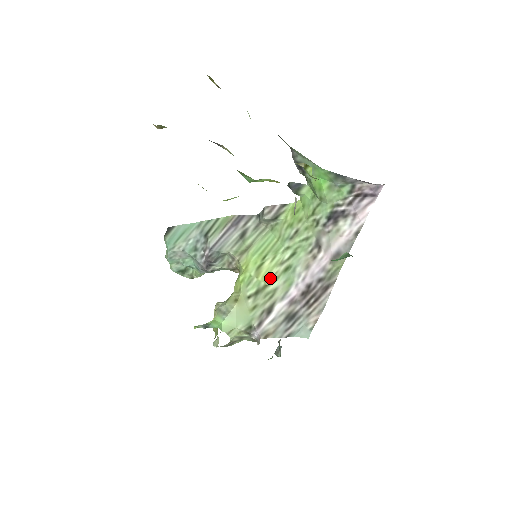
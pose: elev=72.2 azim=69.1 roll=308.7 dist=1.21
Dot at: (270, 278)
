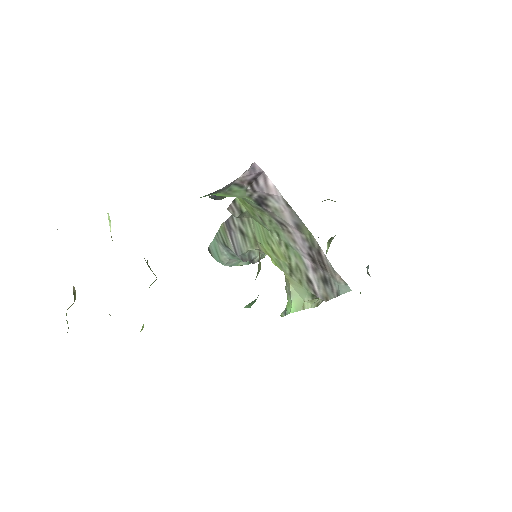
Dot at: (286, 258)
